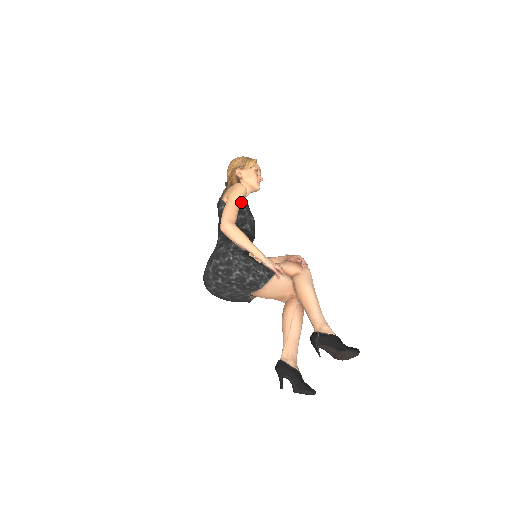
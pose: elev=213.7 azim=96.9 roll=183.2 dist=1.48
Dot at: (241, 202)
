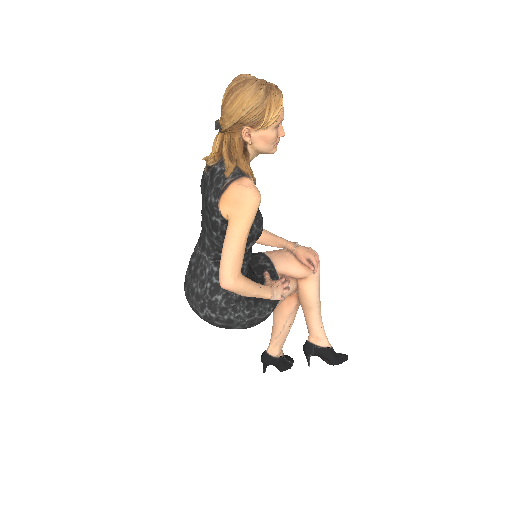
Dot at: (251, 224)
